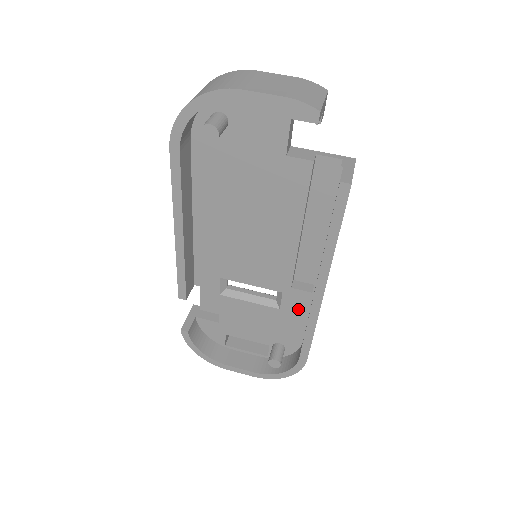
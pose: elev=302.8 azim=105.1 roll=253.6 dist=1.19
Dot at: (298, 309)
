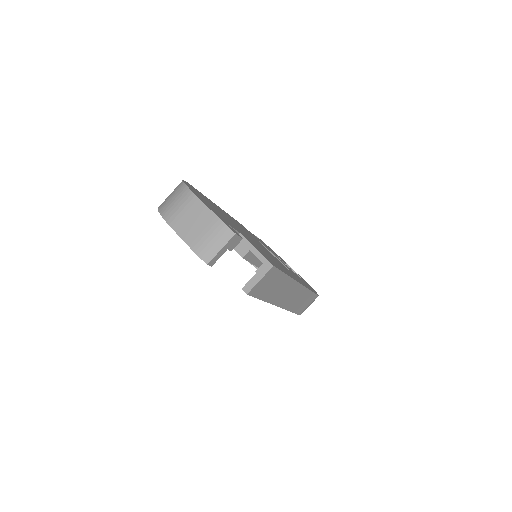
Dot at: occluded
